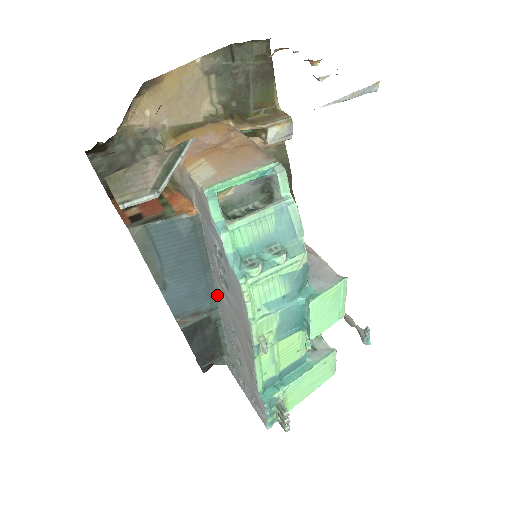
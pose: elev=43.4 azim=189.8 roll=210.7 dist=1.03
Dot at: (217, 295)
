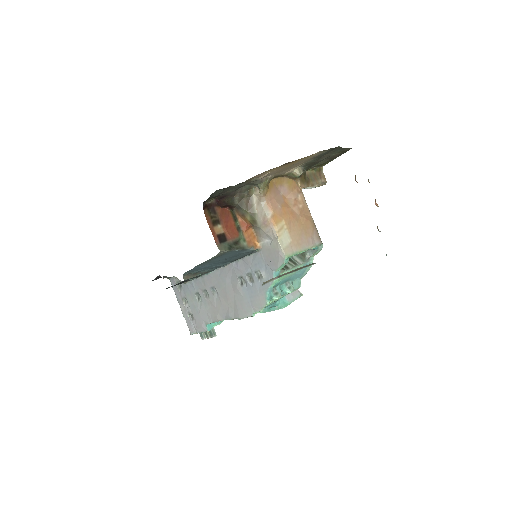
Dot at: (219, 269)
